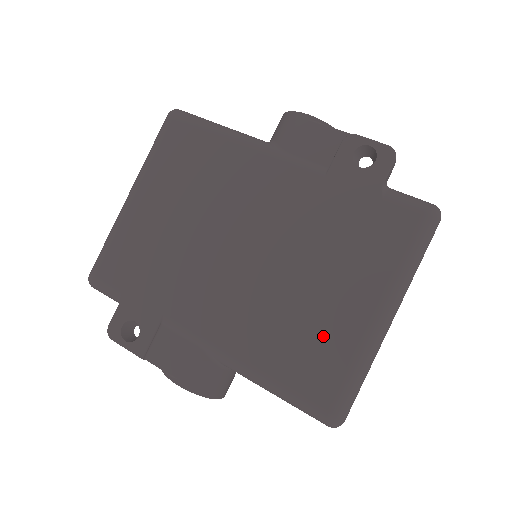
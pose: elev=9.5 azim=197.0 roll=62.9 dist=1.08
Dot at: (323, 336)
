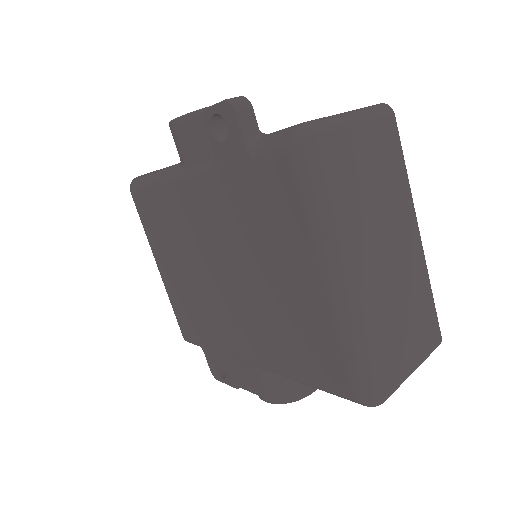
Dot at: (306, 326)
